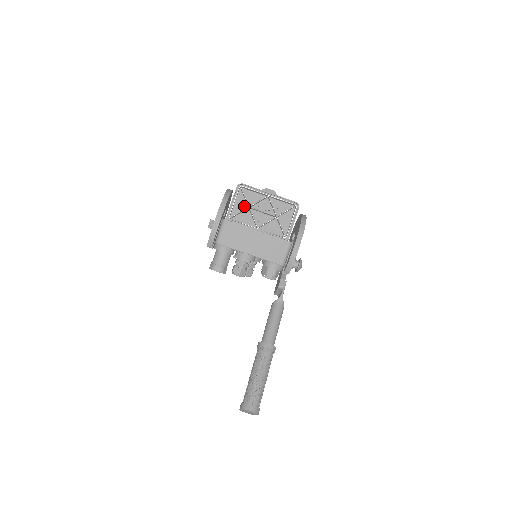
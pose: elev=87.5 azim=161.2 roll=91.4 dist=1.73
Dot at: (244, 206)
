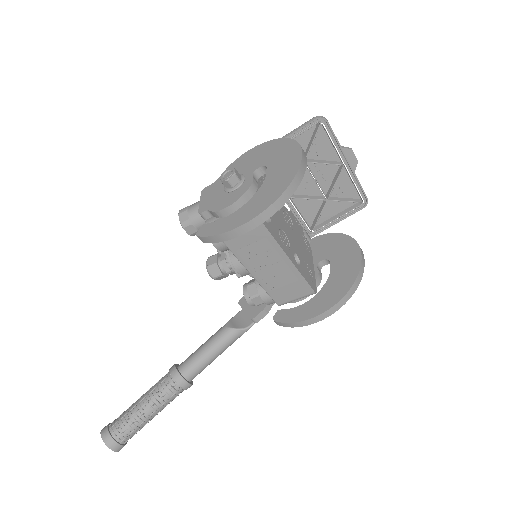
Dot at: occluded
